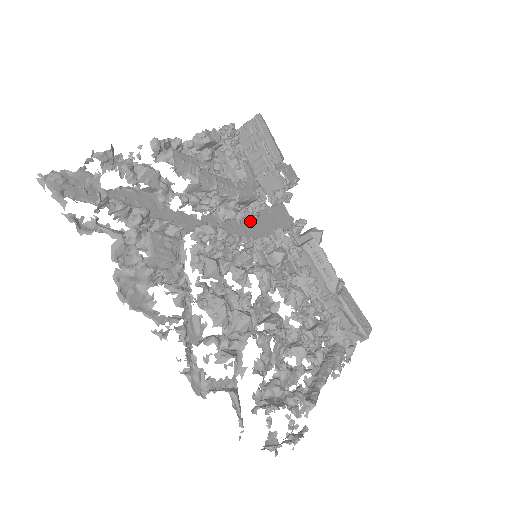
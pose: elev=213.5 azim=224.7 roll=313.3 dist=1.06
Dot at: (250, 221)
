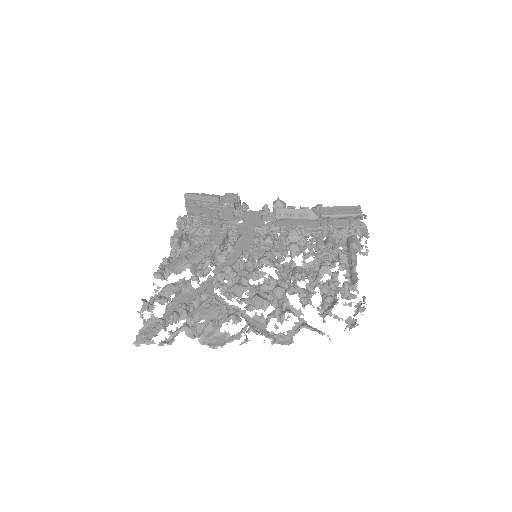
Dot at: (239, 243)
